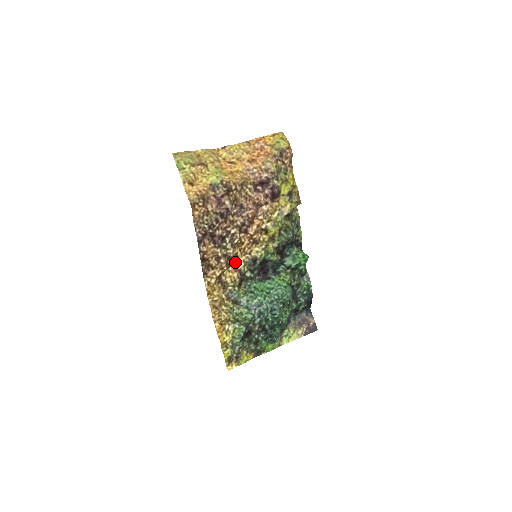
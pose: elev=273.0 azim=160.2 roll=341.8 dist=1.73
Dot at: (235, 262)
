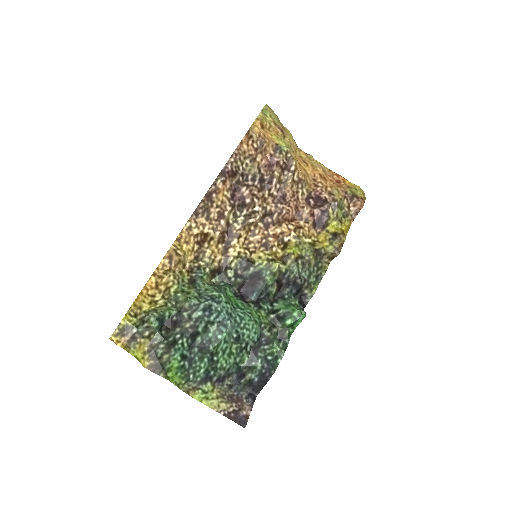
Dot at: (231, 243)
